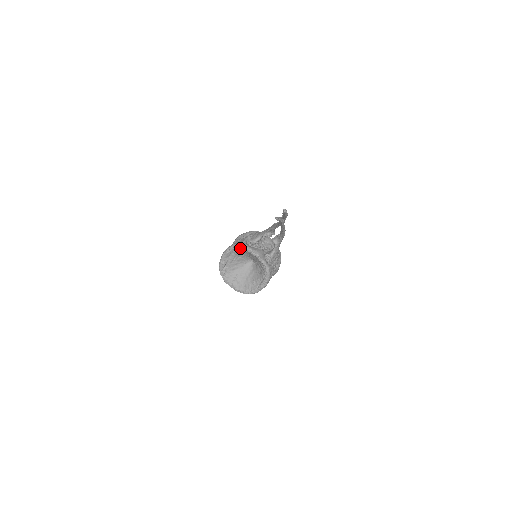
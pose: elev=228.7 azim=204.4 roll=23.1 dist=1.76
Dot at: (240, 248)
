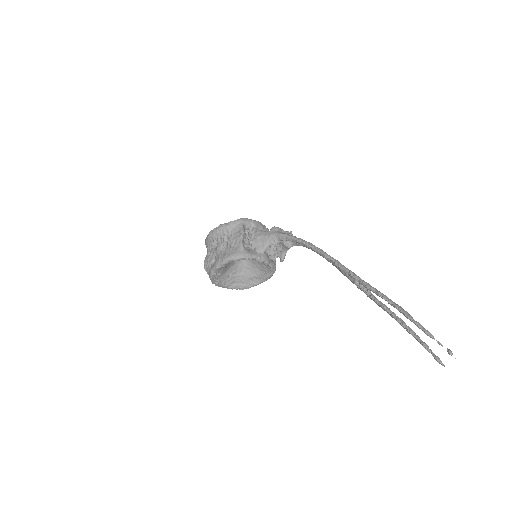
Dot at: occluded
